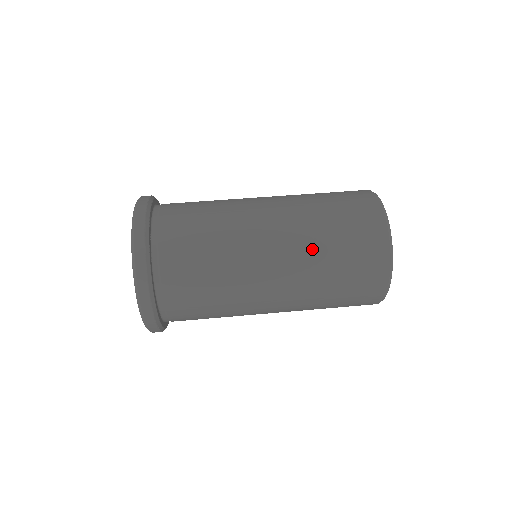
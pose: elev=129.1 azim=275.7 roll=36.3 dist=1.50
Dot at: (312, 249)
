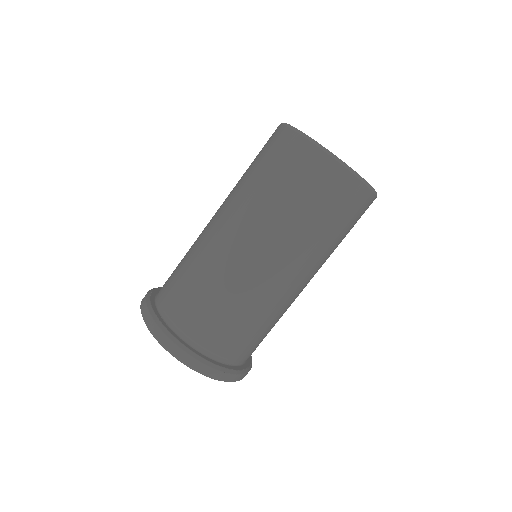
Dot at: (270, 215)
